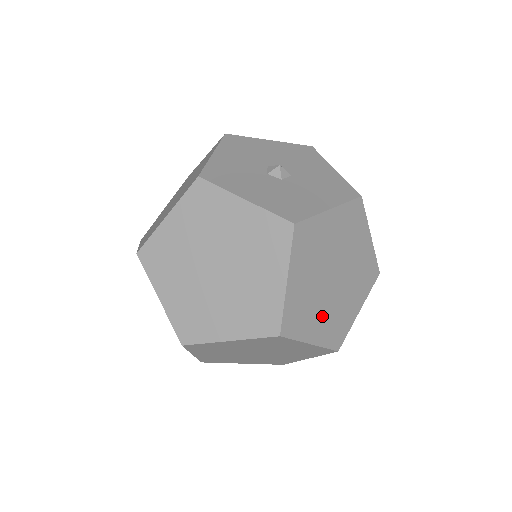
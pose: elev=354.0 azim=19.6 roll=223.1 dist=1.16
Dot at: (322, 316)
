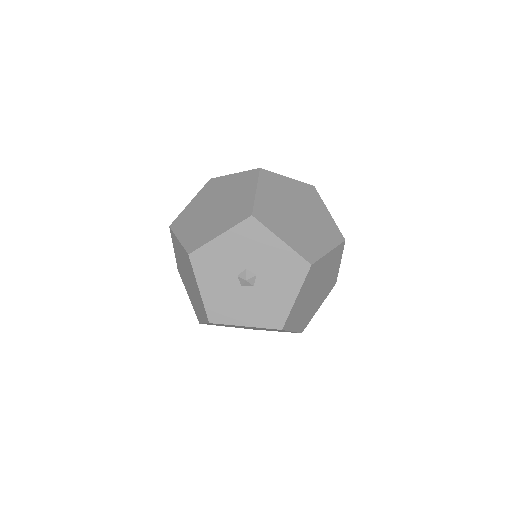
Dot at: occluded
